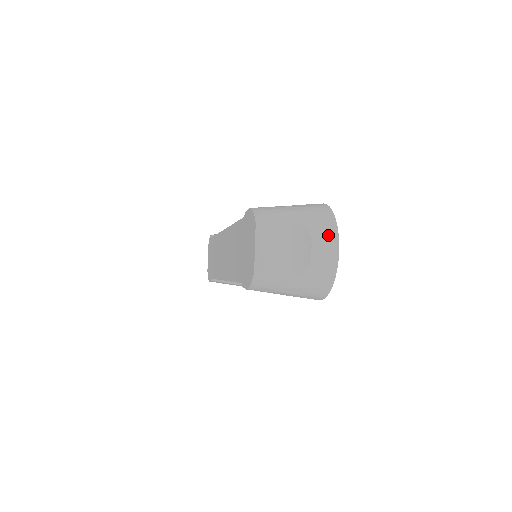
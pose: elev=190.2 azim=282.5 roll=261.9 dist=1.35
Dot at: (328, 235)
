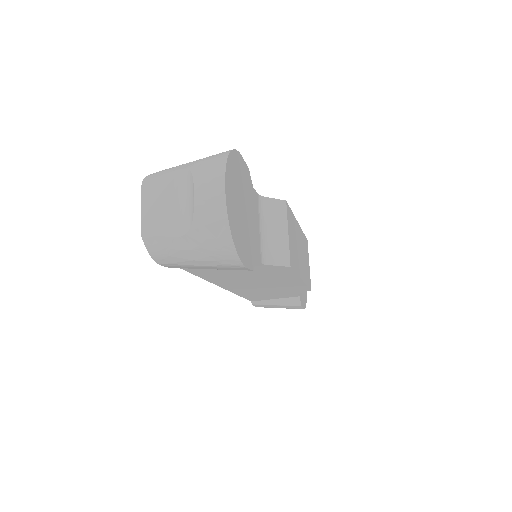
Dot at: (213, 175)
